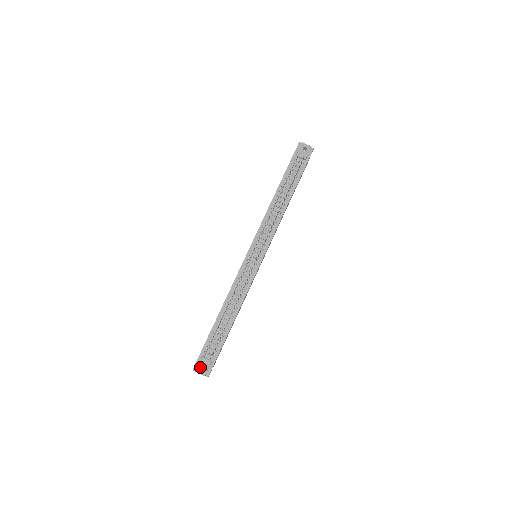
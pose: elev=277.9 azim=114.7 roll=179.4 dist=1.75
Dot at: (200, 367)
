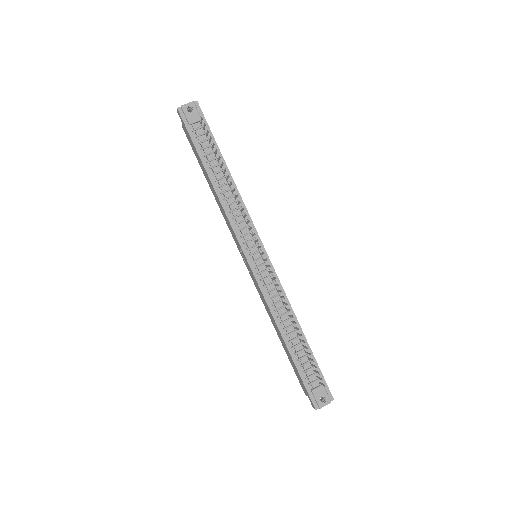
Dot at: (319, 400)
